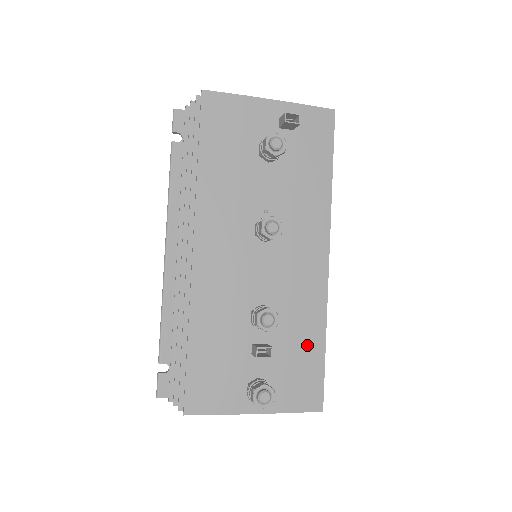
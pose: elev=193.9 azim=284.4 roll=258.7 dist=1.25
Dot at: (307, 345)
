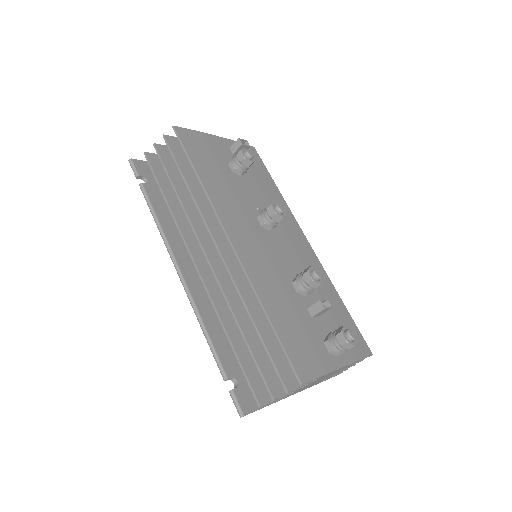
Dot at: (335, 304)
